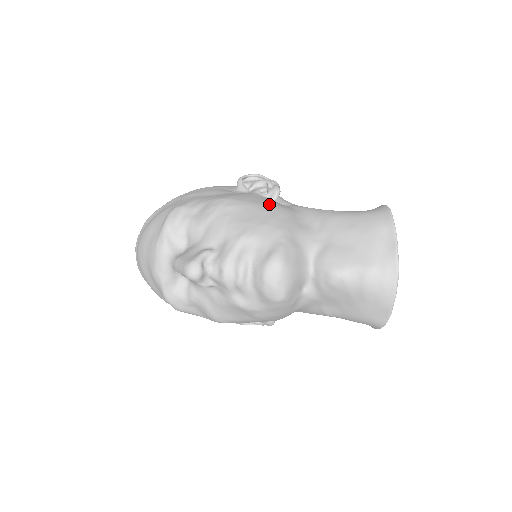
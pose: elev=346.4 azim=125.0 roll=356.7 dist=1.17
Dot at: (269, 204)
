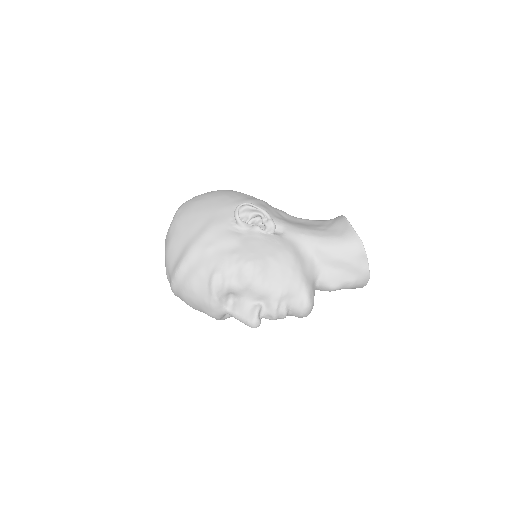
Dot at: (280, 252)
